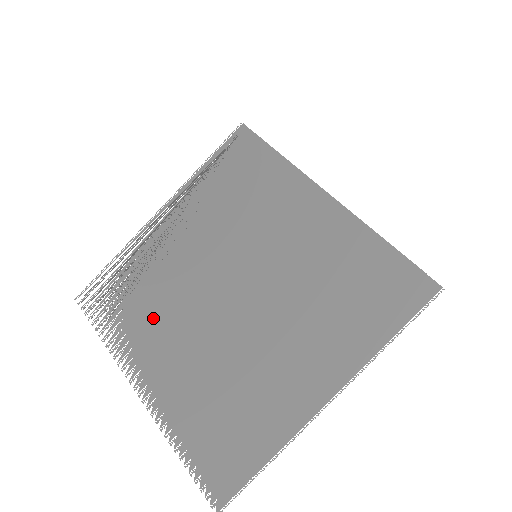
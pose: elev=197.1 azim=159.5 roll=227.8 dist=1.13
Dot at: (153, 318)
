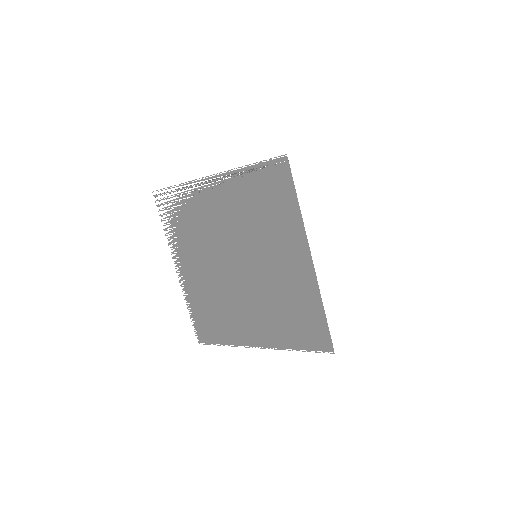
Dot at: (192, 241)
